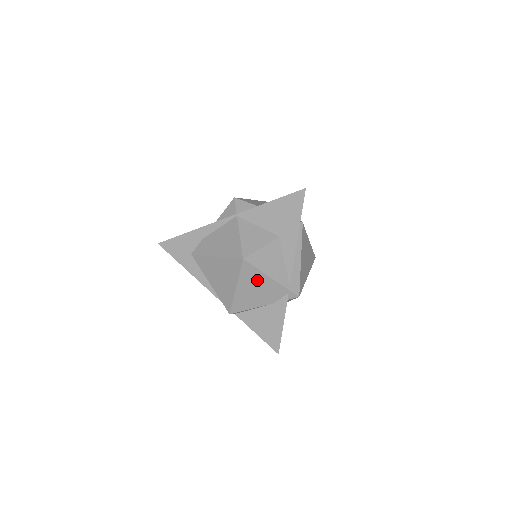
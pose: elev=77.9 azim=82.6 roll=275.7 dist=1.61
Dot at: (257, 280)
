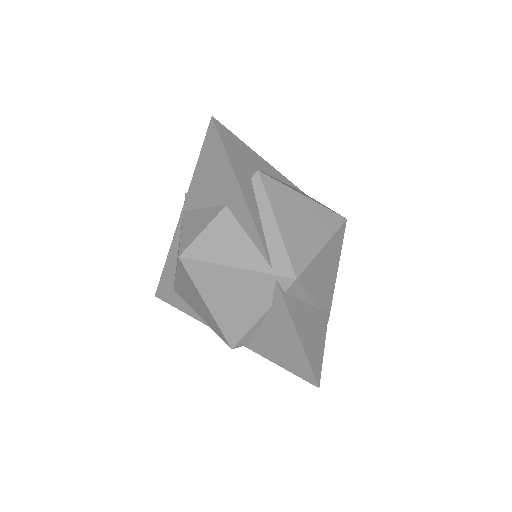
Dot at: (220, 280)
